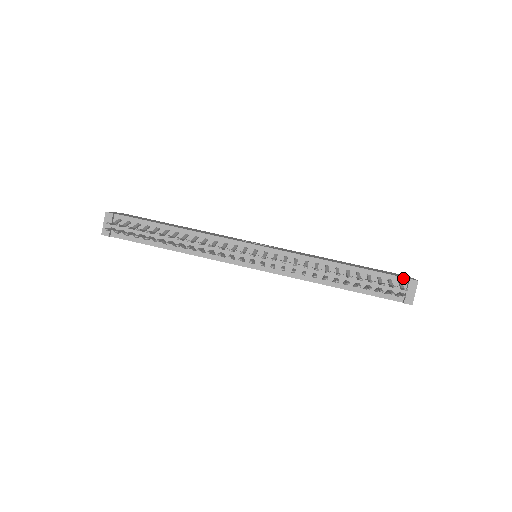
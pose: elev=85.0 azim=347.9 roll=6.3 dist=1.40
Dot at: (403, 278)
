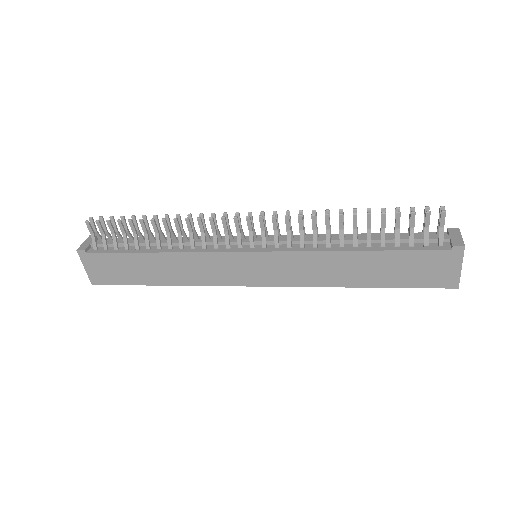
Dot at: occluded
